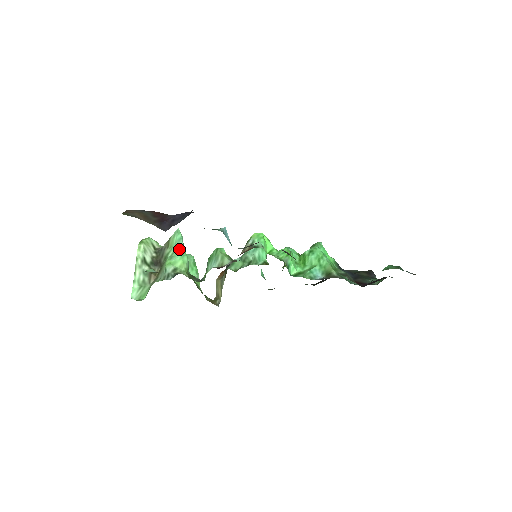
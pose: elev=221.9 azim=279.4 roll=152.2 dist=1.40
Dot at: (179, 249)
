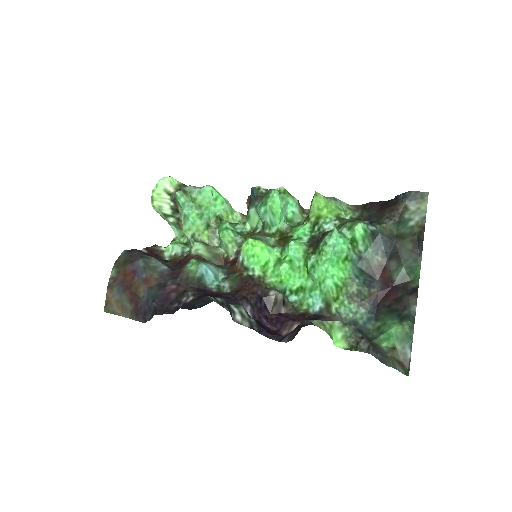
Dot at: (187, 214)
